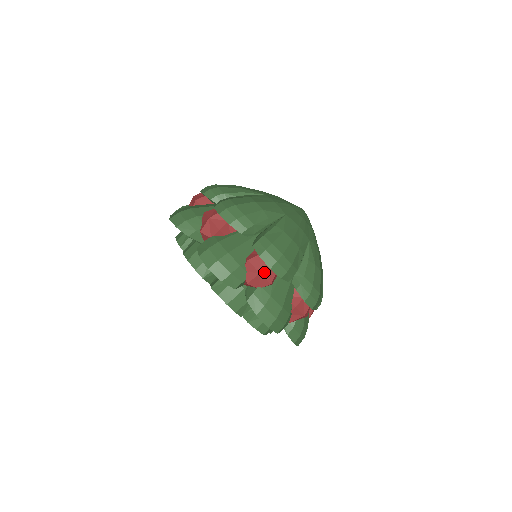
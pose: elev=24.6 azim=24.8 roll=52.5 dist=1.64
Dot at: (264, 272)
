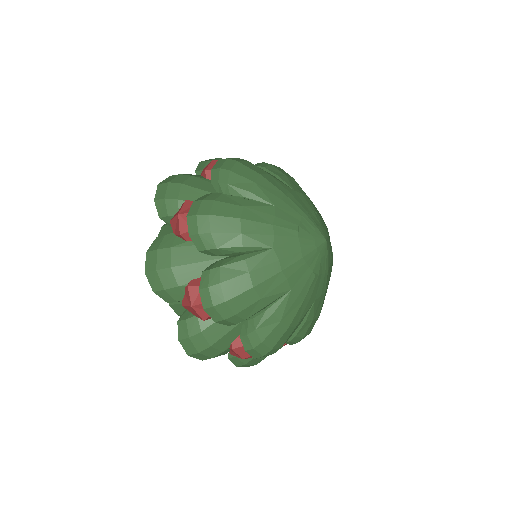
Dot at: (248, 357)
